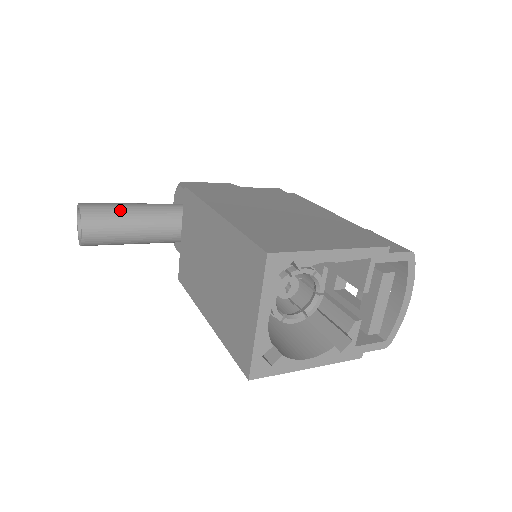
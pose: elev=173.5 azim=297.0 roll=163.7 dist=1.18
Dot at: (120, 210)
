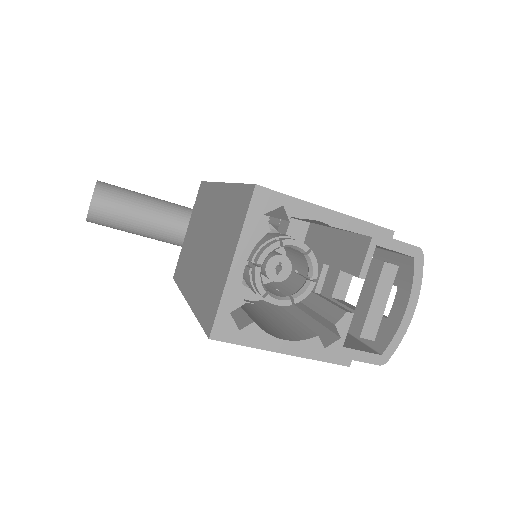
Dot at: (134, 194)
